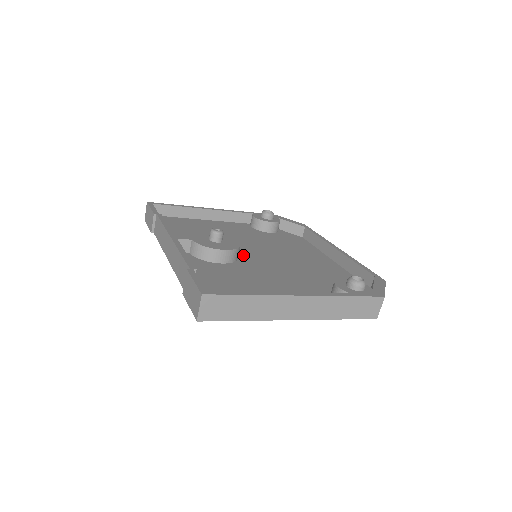
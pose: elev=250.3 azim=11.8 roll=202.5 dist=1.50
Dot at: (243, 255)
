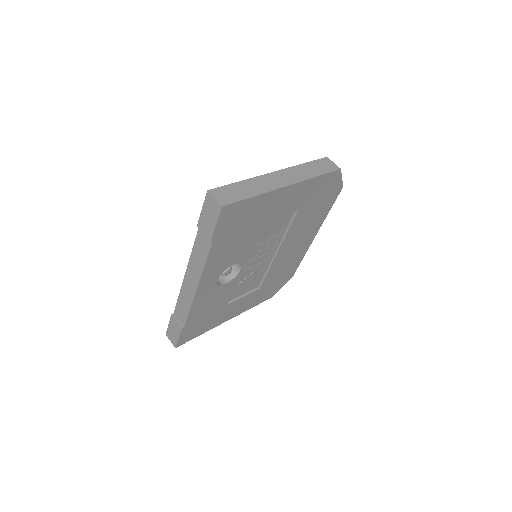
Dot at: occluded
